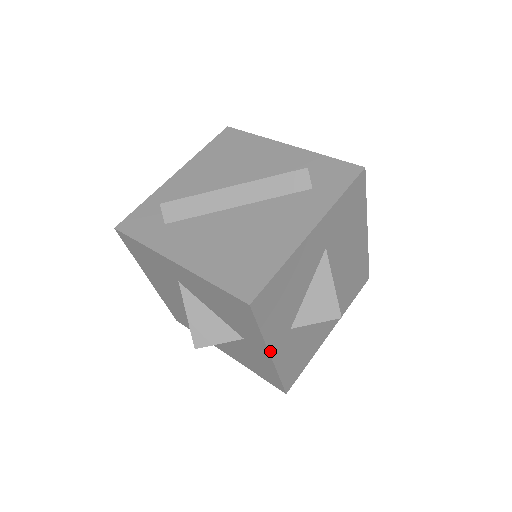
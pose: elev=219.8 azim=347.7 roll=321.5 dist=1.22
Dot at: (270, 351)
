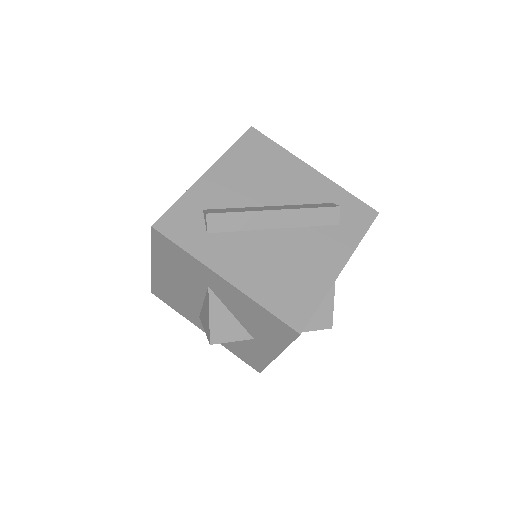
Dot at: (279, 354)
